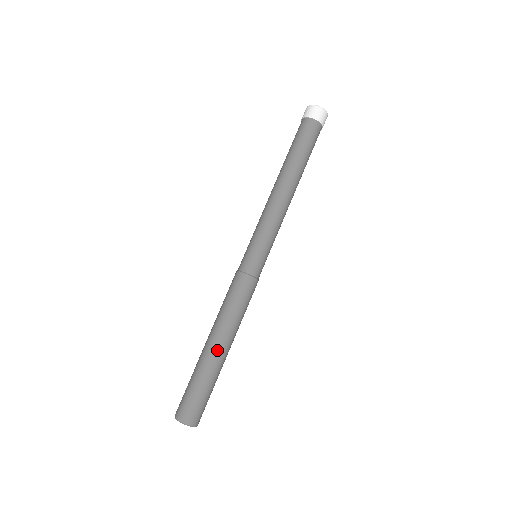
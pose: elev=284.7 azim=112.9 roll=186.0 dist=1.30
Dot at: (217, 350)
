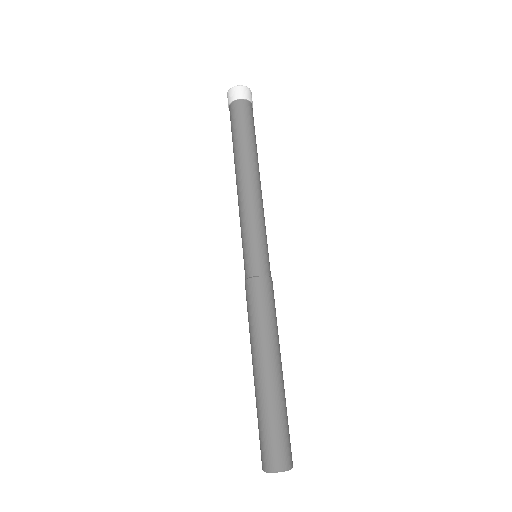
Dot at: (270, 371)
